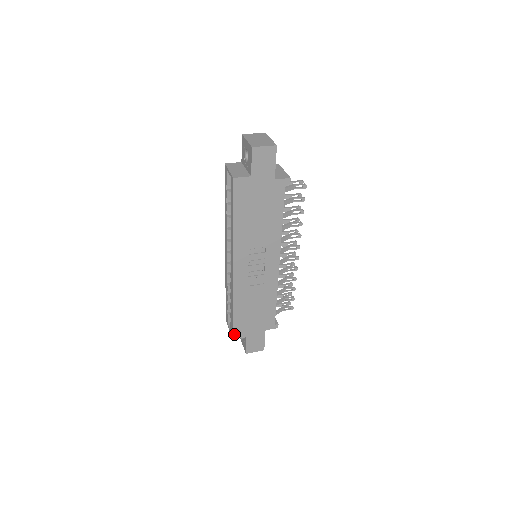
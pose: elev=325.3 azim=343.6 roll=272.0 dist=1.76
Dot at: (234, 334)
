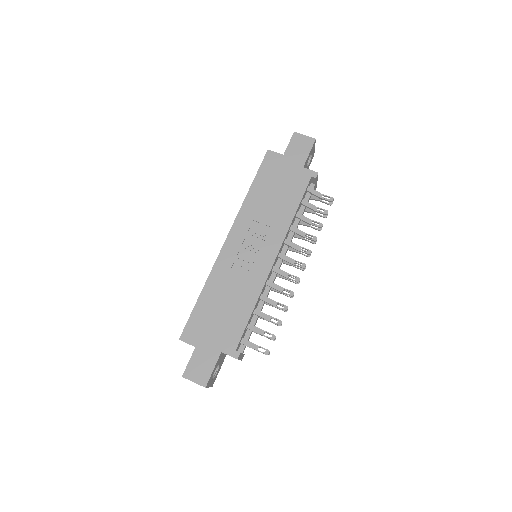
Dot at: (185, 332)
